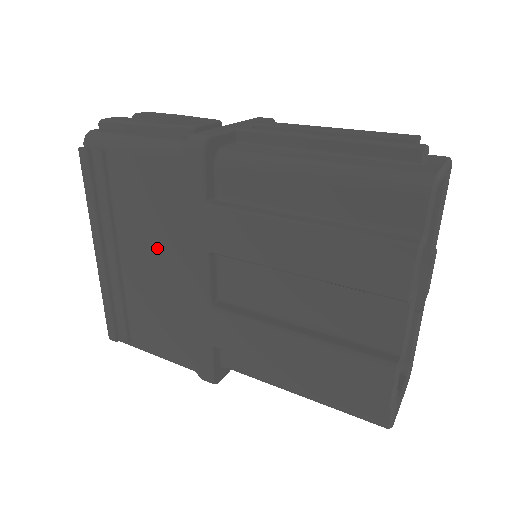
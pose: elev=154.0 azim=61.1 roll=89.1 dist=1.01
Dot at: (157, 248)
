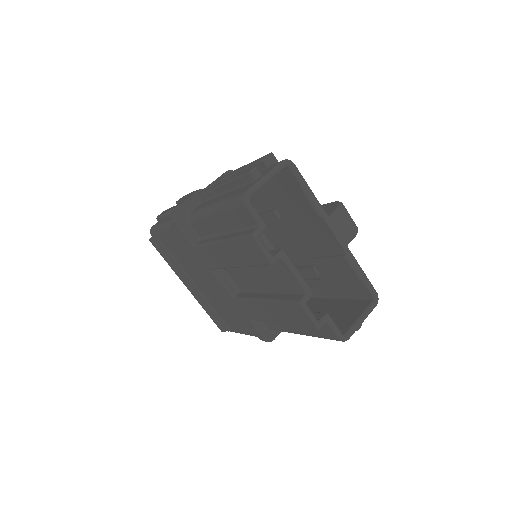
Dot at: (200, 275)
